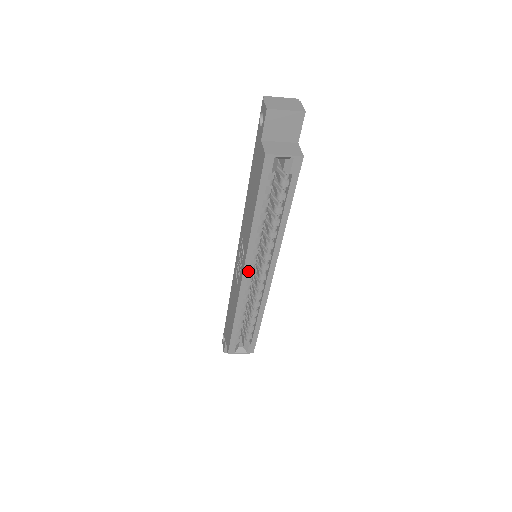
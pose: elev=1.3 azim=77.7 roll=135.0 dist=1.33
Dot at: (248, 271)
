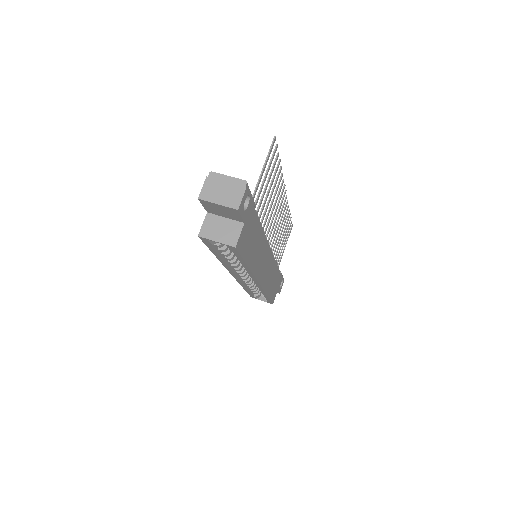
Dot at: (235, 275)
